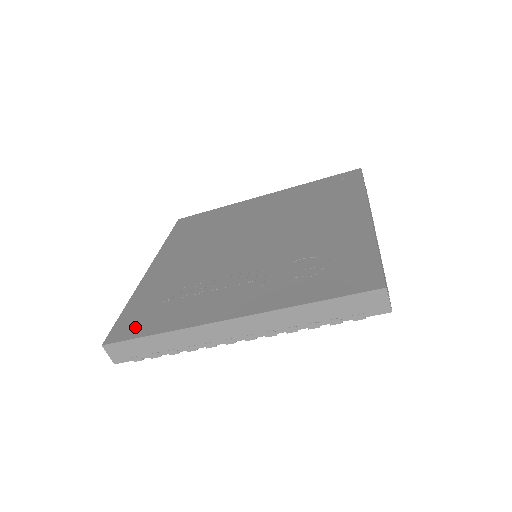
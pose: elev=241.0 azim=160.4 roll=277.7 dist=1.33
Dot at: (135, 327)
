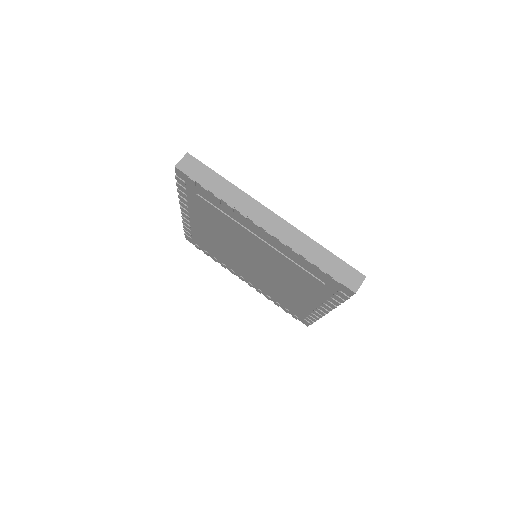
Dot at: occluded
